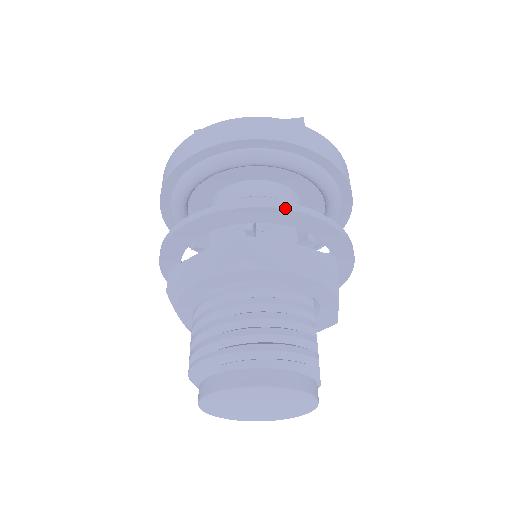
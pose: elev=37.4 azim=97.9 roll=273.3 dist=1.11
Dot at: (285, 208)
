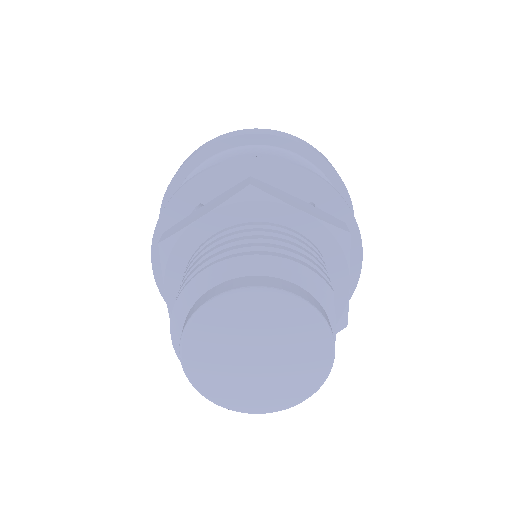
Dot at: (294, 164)
